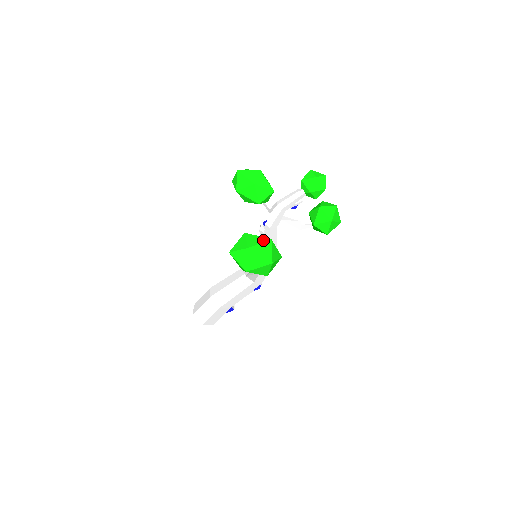
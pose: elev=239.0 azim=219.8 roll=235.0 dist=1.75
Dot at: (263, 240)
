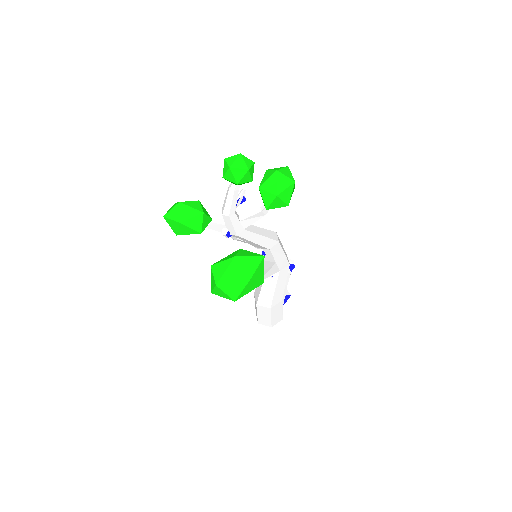
Dot at: (228, 264)
